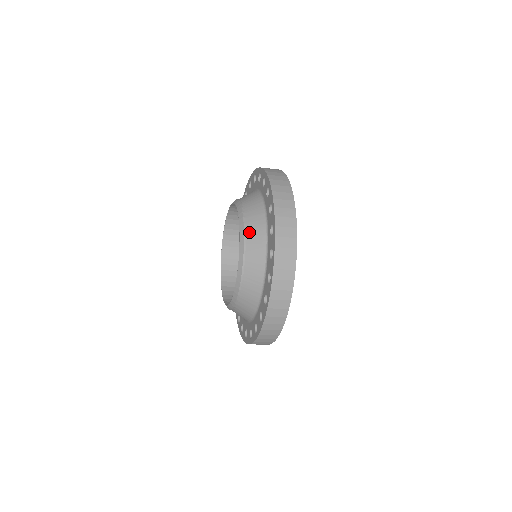
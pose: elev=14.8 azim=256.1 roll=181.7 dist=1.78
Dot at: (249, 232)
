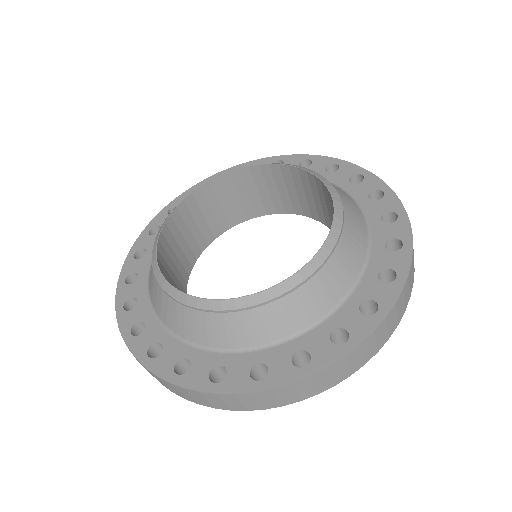
Dot at: occluded
